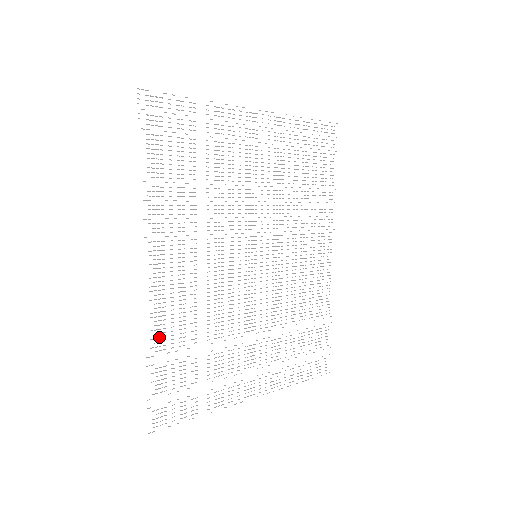
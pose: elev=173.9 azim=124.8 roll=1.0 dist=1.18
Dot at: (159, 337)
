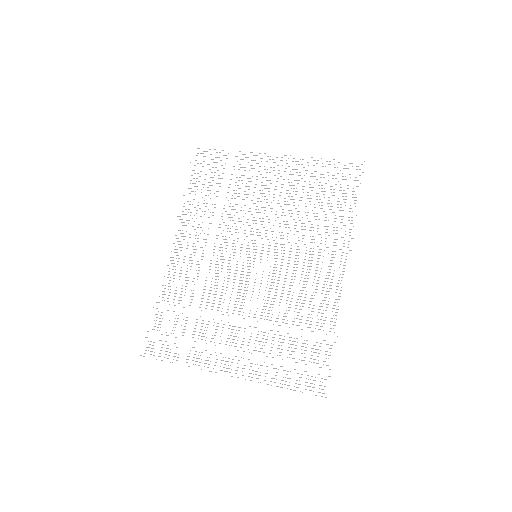
Dot at: occluded
